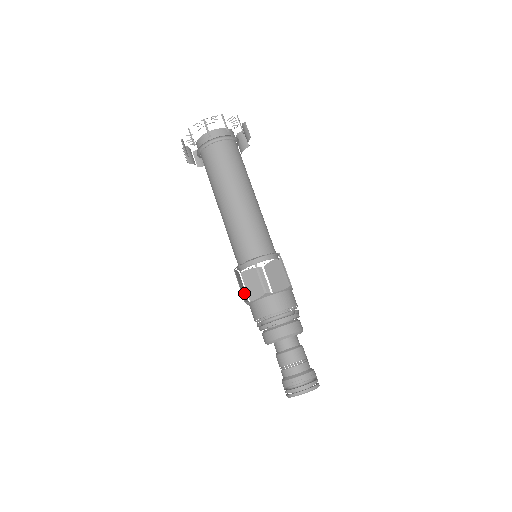
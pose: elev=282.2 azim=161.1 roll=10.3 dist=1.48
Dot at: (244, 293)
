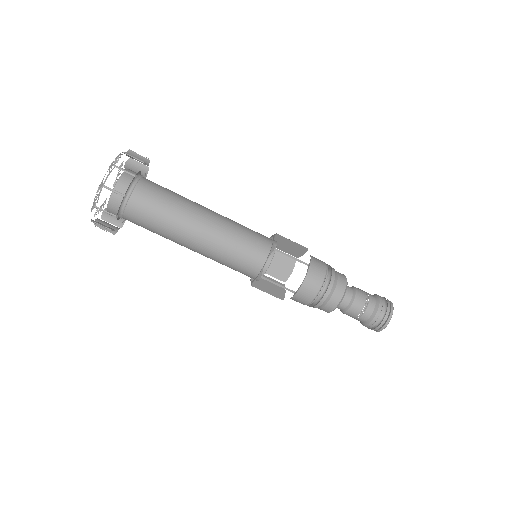
Dot at: (274, 286)
